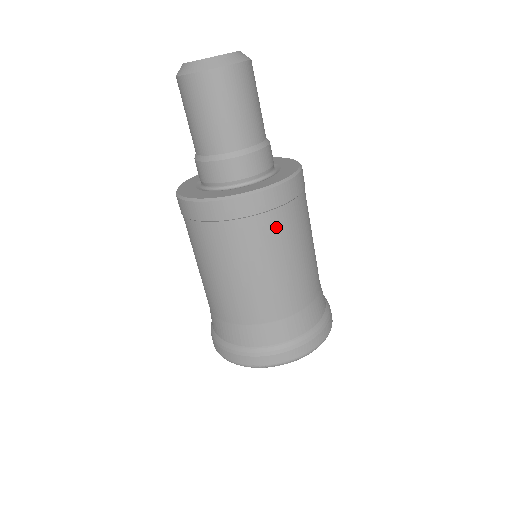
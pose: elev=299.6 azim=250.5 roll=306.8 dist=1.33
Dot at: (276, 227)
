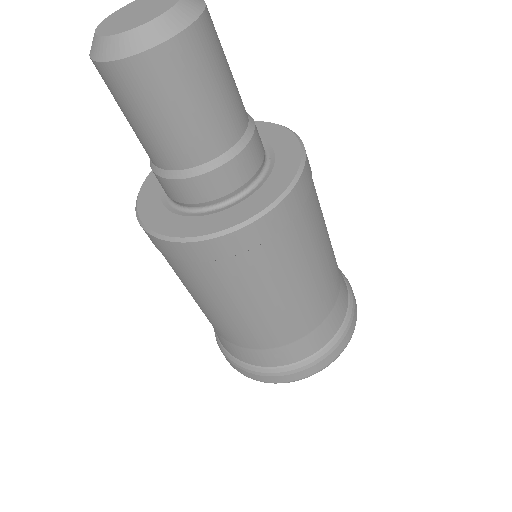
Dot at: (316, 198)
